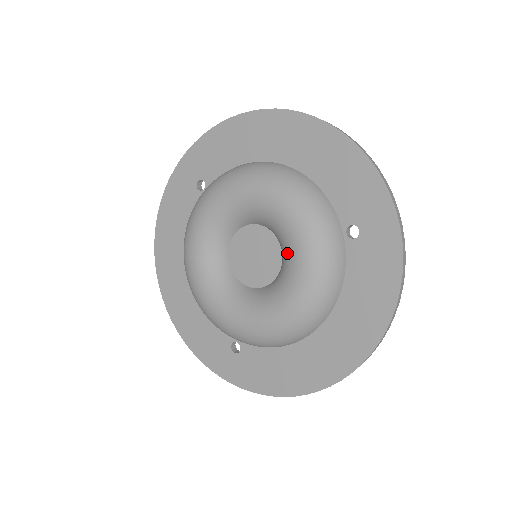
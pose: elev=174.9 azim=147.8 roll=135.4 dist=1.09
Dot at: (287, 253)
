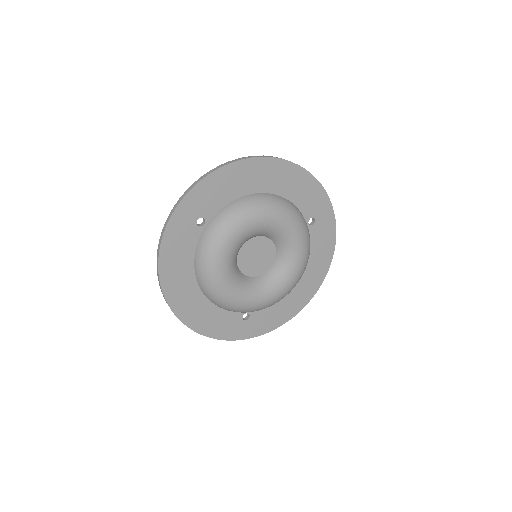
Dot at: (288, 248)
